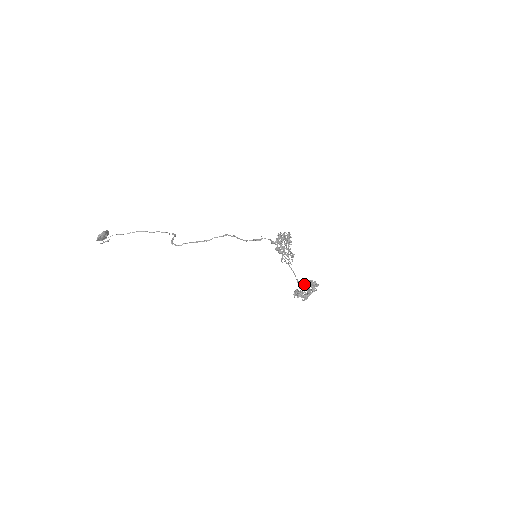
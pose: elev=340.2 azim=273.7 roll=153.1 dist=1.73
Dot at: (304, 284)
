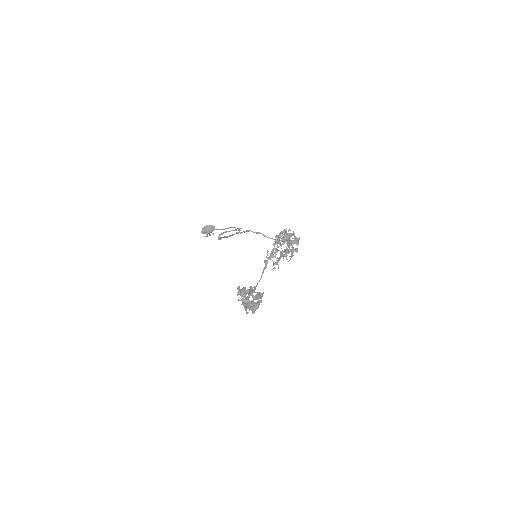
Dot at: occluded
